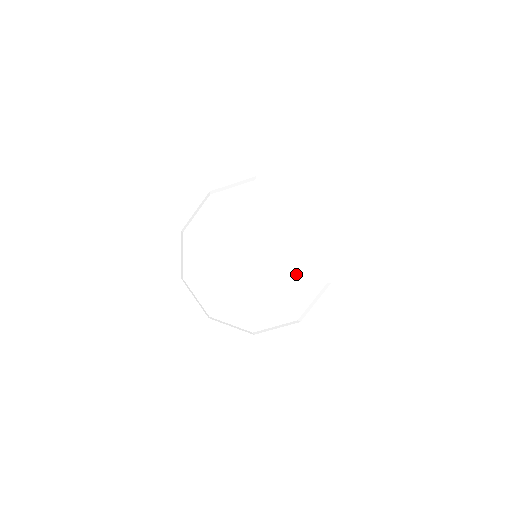
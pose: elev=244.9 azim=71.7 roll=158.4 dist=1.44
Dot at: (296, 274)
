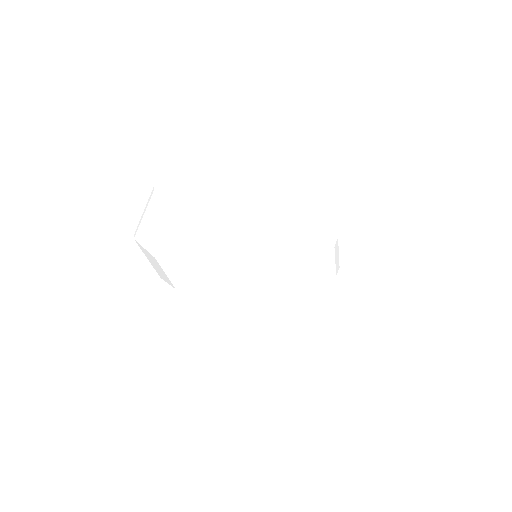
Dot at: (302, 259)
